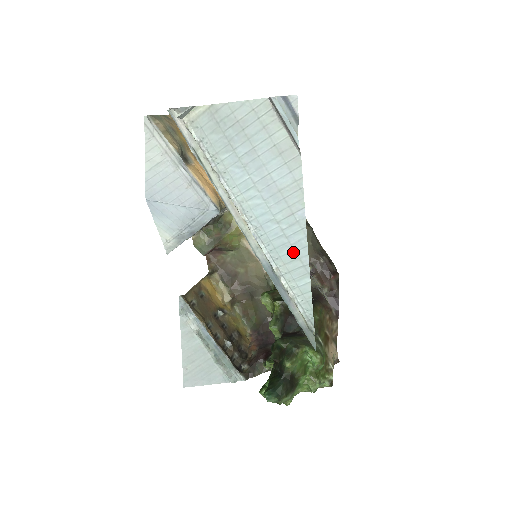
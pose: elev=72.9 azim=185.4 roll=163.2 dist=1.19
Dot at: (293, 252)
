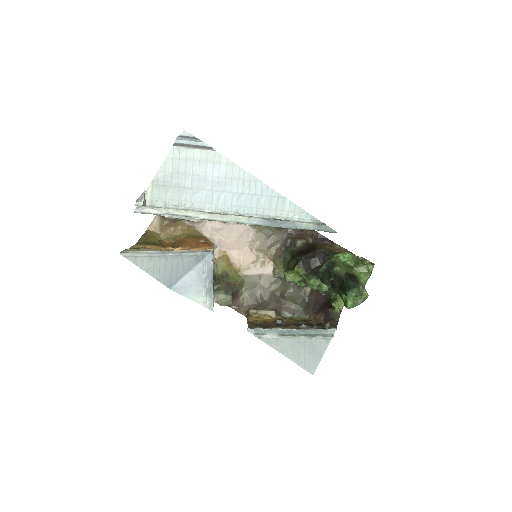
Dot at: (266, 198)
